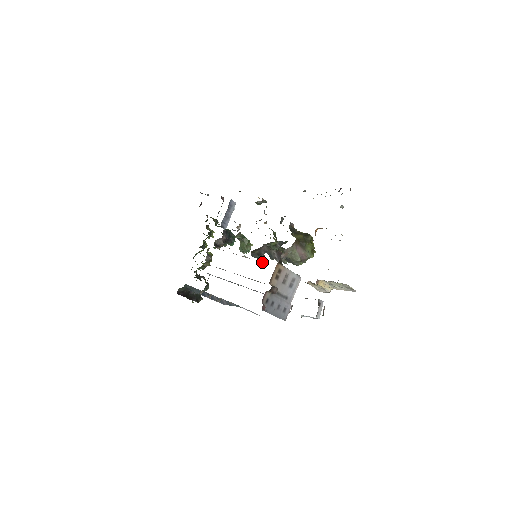
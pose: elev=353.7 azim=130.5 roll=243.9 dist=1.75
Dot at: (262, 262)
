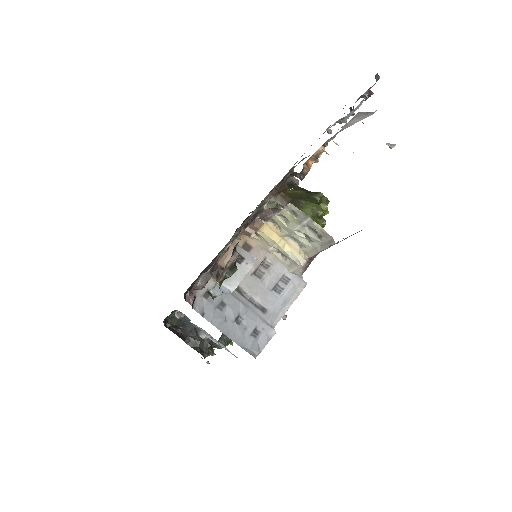
Dot at: occluded
